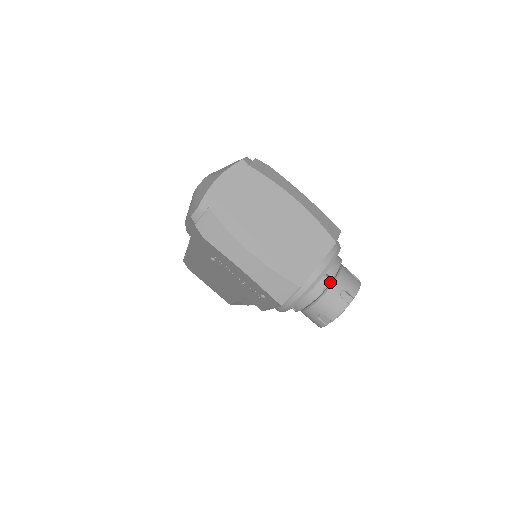
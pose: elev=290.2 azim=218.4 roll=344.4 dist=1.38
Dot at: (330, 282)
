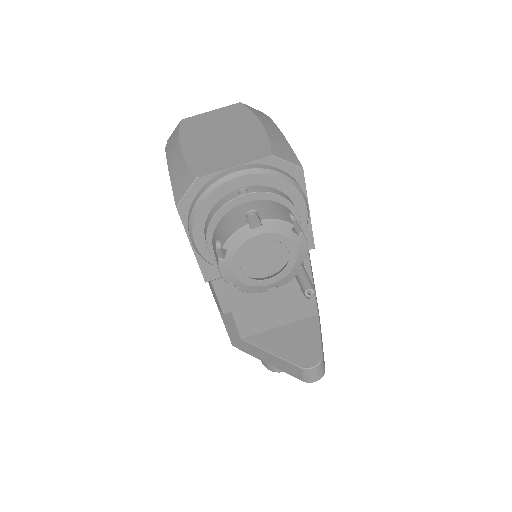
Dot at: occluded
